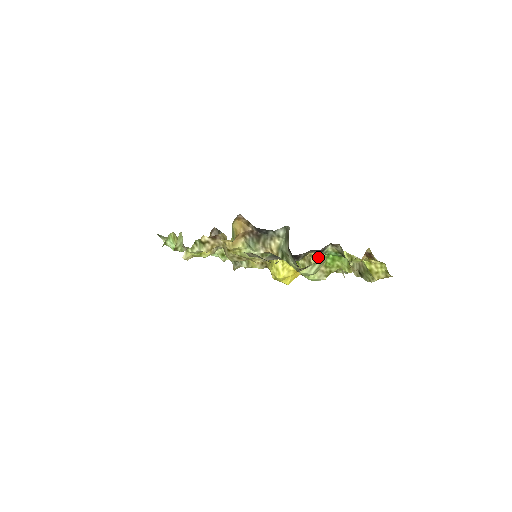
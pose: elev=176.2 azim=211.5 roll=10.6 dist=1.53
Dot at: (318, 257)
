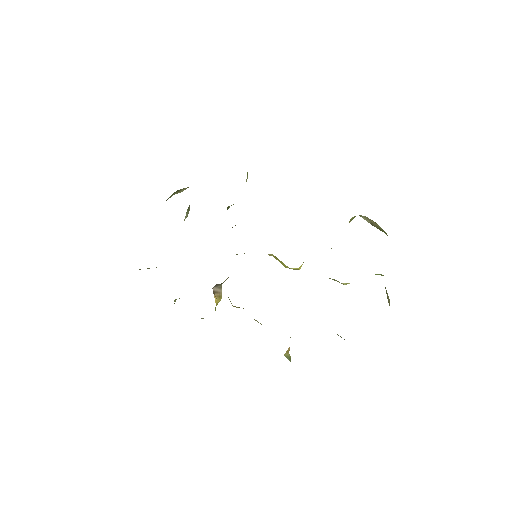
Dot at: occluded
